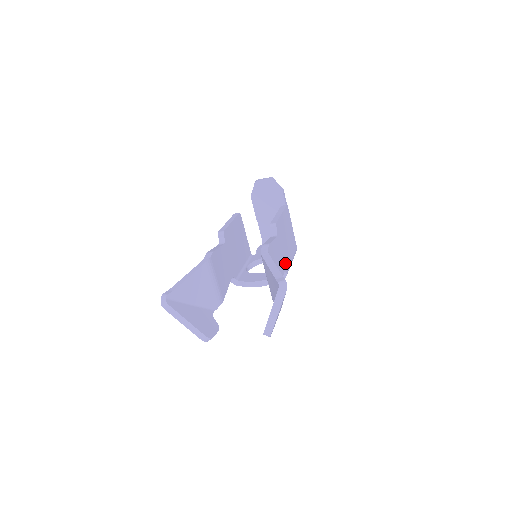
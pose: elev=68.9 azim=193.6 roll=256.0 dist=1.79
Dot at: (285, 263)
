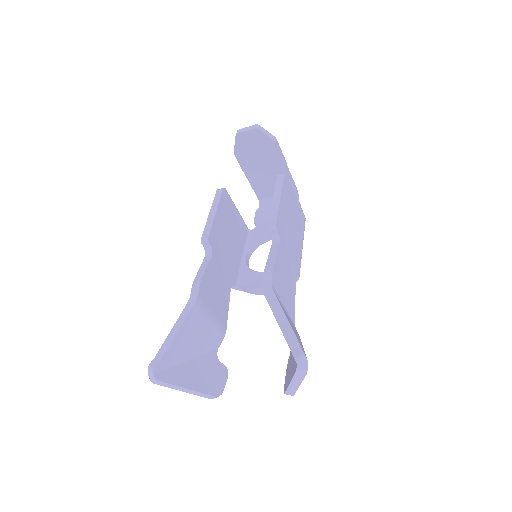
Dot at: (295, 264)
